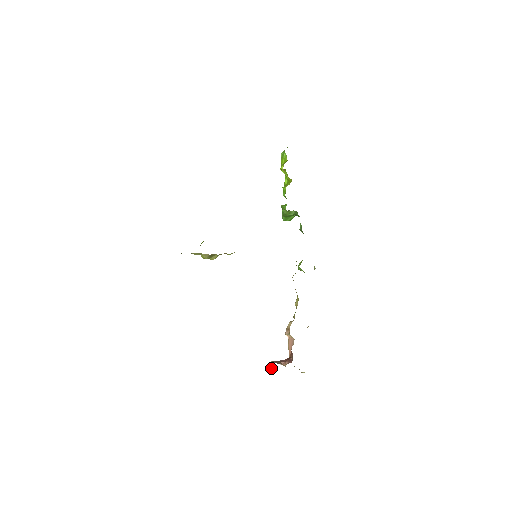
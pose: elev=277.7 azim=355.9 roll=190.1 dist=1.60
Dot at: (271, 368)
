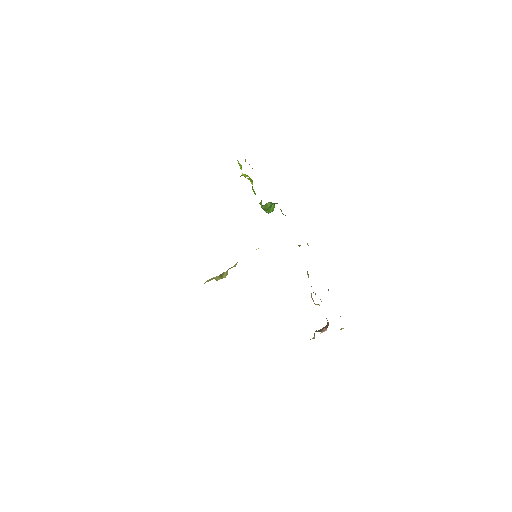
Dot at: (313, 338)
